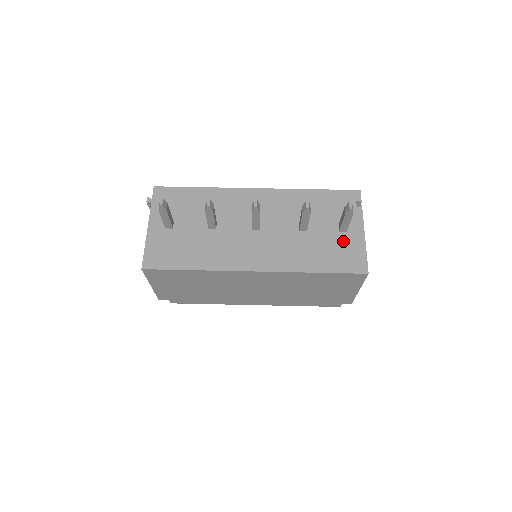
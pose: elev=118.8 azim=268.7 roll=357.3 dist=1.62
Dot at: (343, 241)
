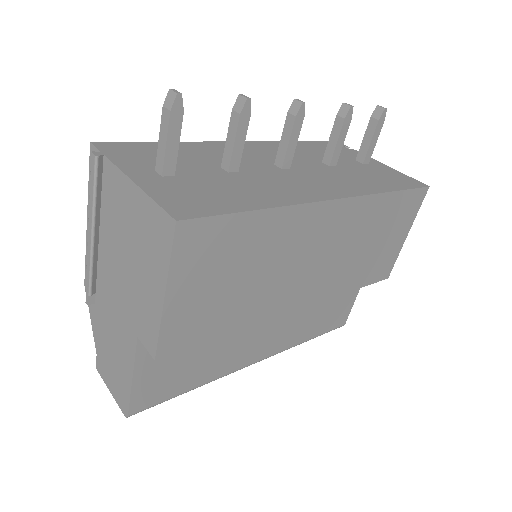
Dot at: (376, 169)
